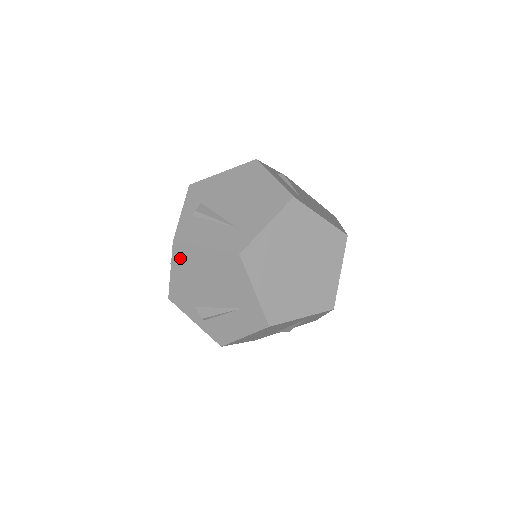
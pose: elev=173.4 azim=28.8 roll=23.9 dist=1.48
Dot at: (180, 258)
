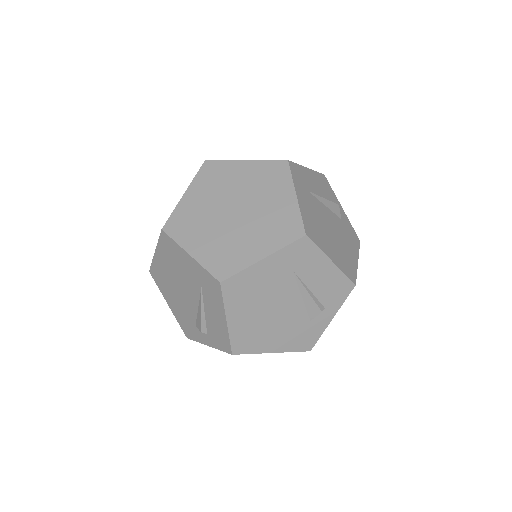
Dot at: (160, 283)
